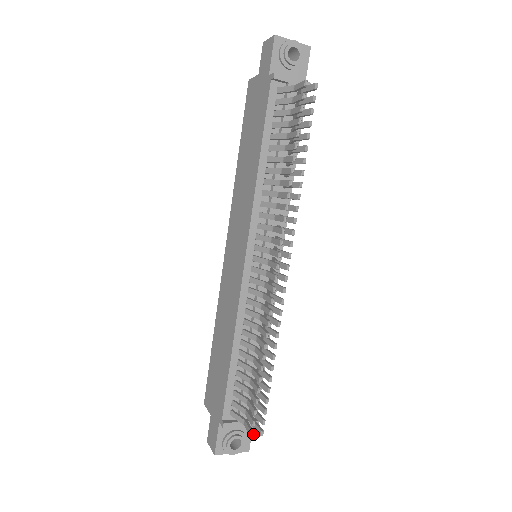
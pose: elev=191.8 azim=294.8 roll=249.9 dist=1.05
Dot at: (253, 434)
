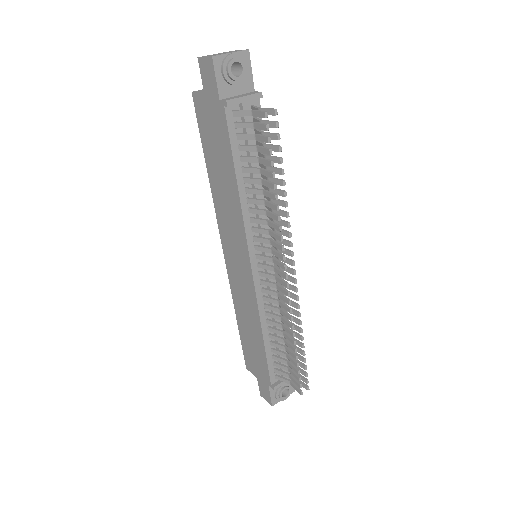
Dot at: (302, 393)
